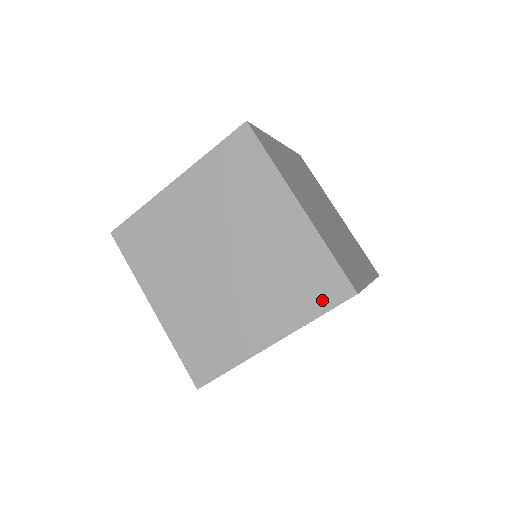
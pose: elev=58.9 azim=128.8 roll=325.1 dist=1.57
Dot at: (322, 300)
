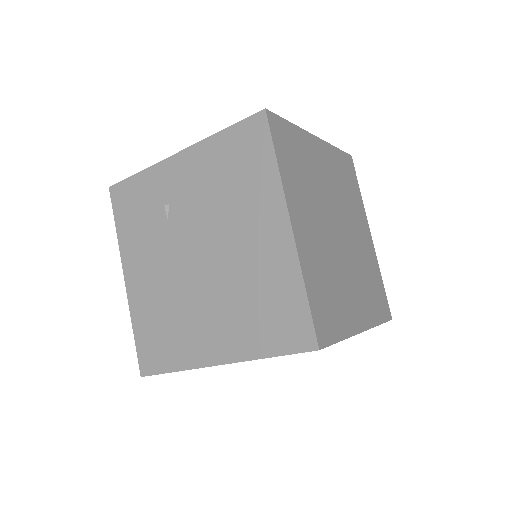
Dot at: occluded
